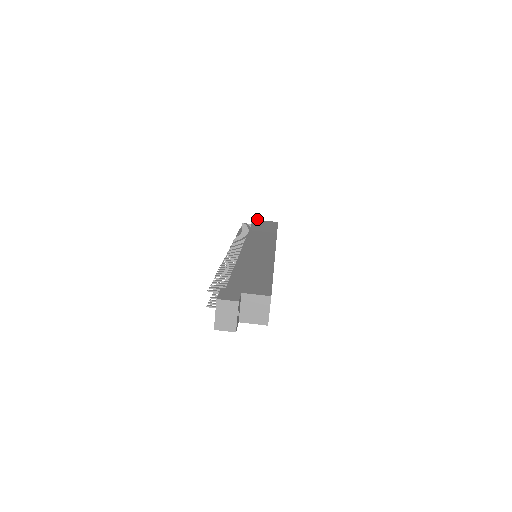
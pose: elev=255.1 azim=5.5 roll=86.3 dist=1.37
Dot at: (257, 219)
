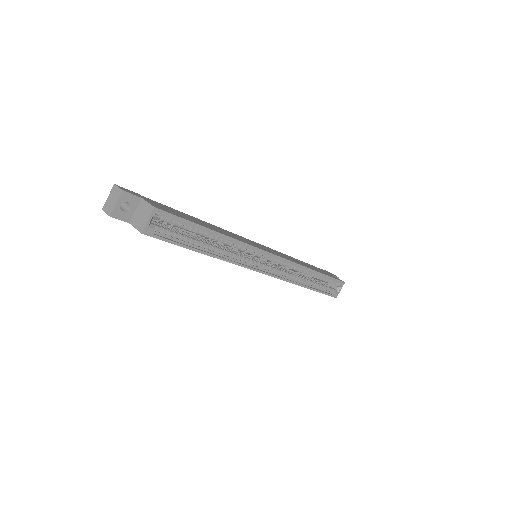
Dot at: occluded
